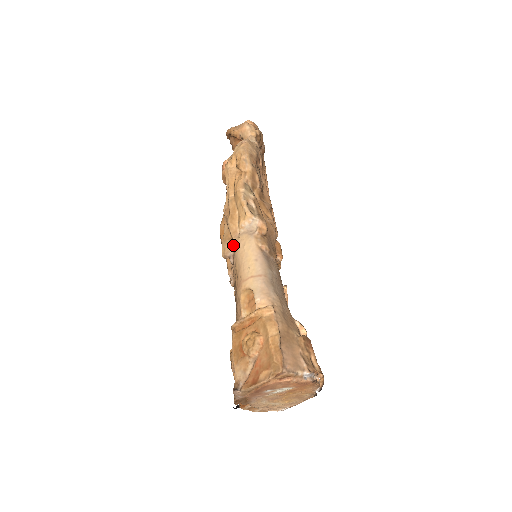
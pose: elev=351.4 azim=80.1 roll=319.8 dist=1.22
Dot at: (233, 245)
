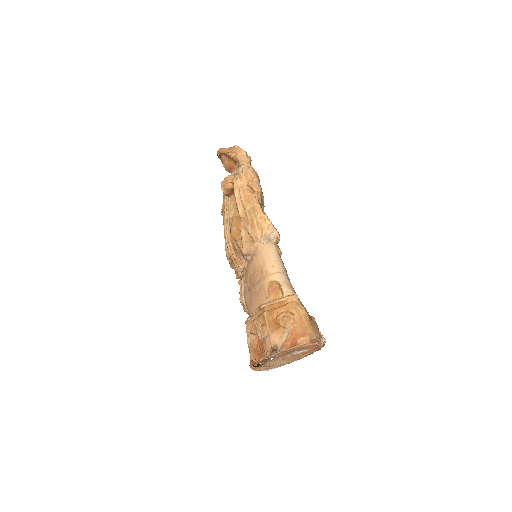
Dot at: (254, 247)
